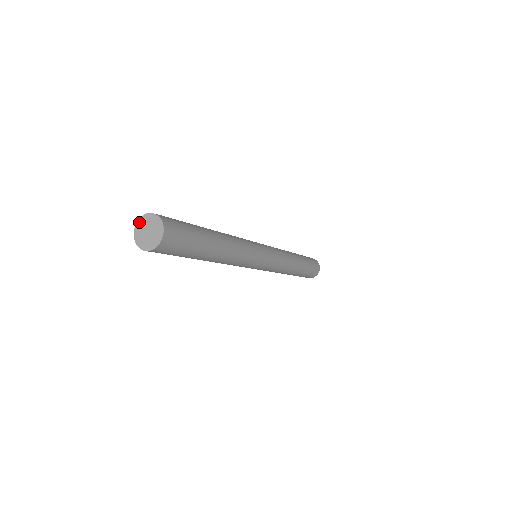
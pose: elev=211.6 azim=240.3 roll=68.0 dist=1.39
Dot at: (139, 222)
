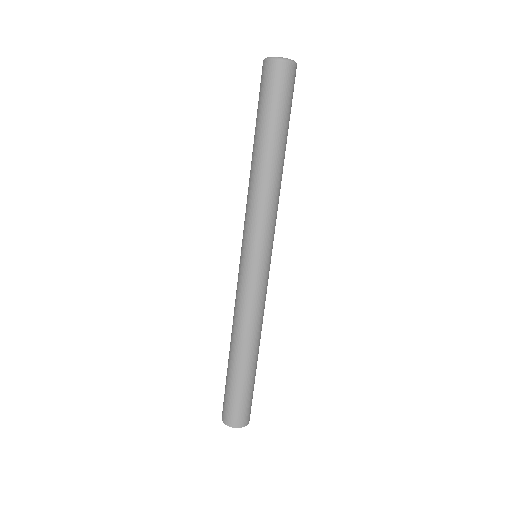
Dot at: (224, 420)
